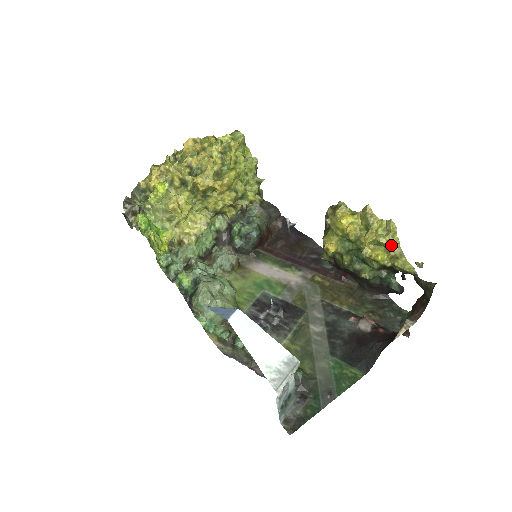
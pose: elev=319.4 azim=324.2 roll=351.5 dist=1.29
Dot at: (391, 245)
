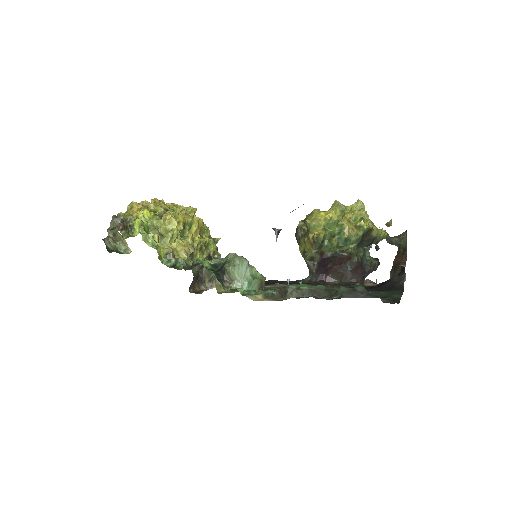
Dot at: (365, 216)
